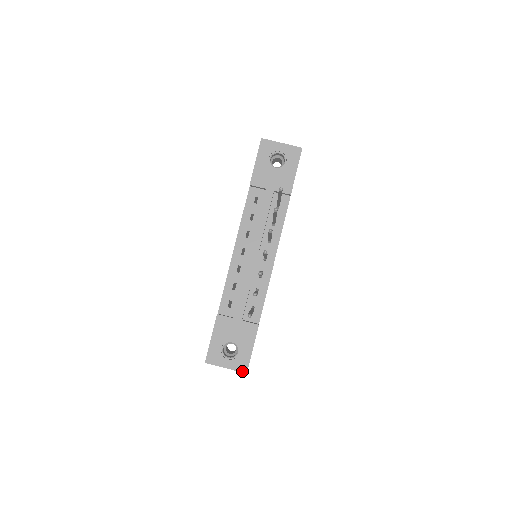
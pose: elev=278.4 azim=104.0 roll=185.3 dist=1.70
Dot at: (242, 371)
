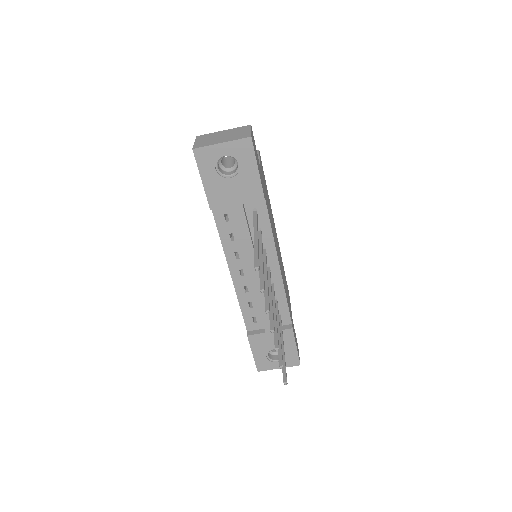
Dot at: (295, 365)
